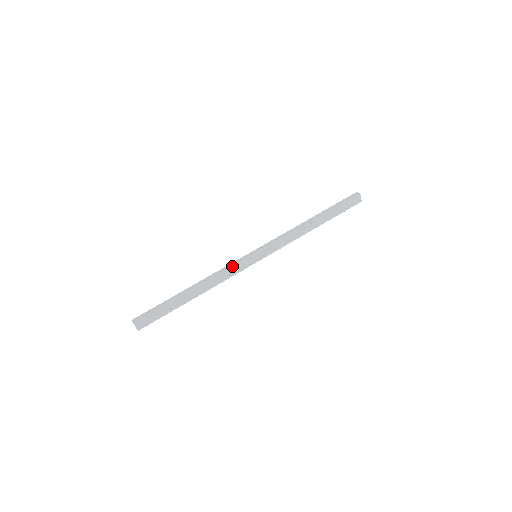
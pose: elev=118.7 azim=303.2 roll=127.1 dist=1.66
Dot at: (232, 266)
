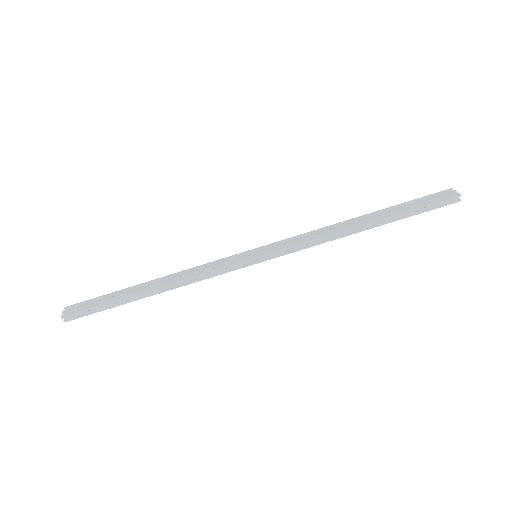
Dot at: occluded
